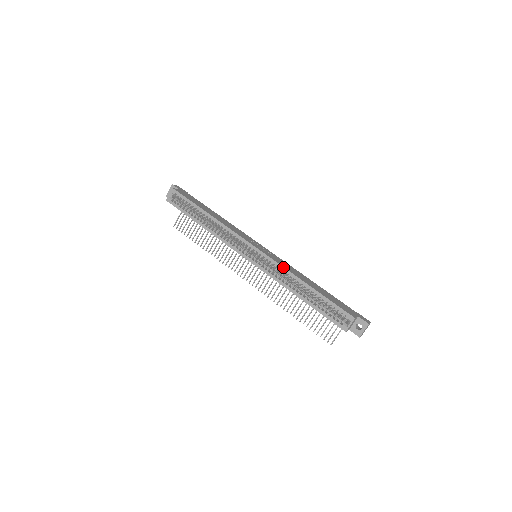
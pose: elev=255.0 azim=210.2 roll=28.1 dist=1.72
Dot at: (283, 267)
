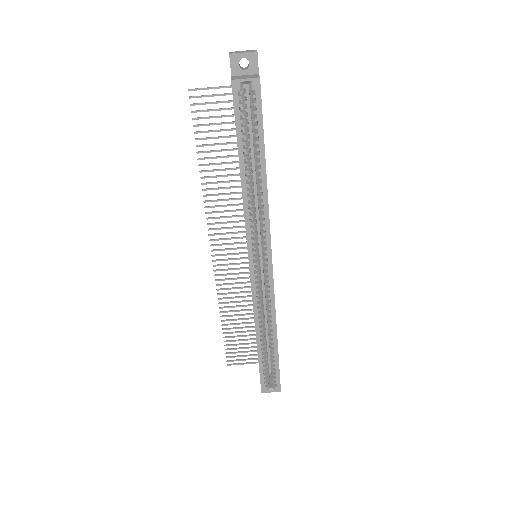
Dot at: occluded
